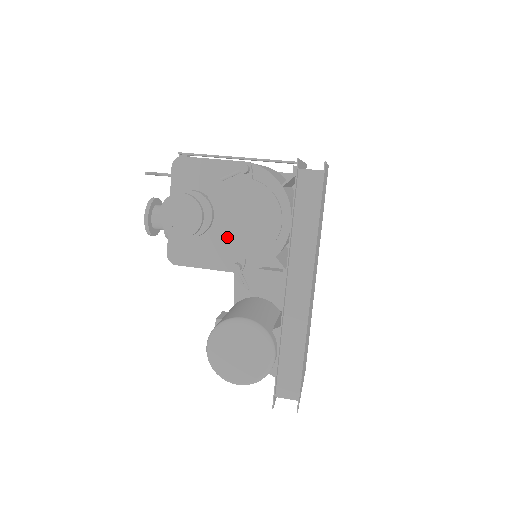
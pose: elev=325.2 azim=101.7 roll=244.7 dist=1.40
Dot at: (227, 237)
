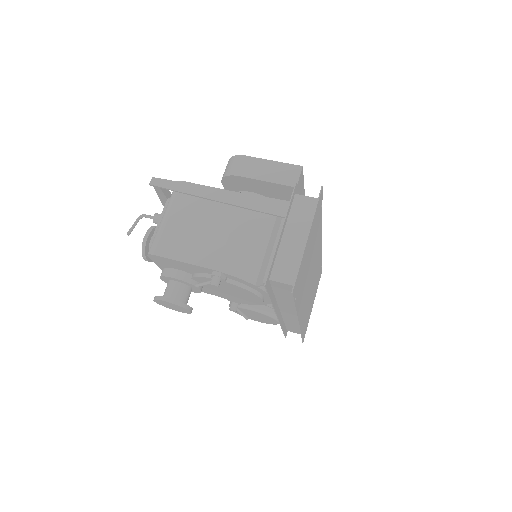
Dot at: (219, 294)
